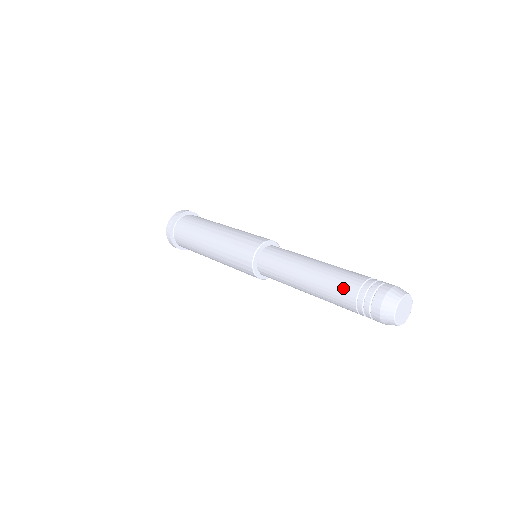
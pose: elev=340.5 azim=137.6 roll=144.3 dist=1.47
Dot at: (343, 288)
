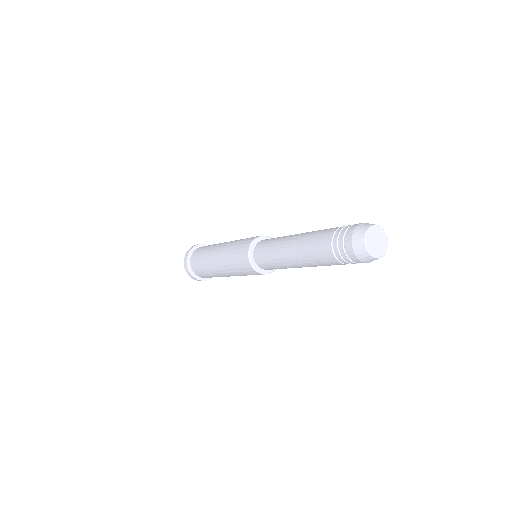
Dot at: occluded
